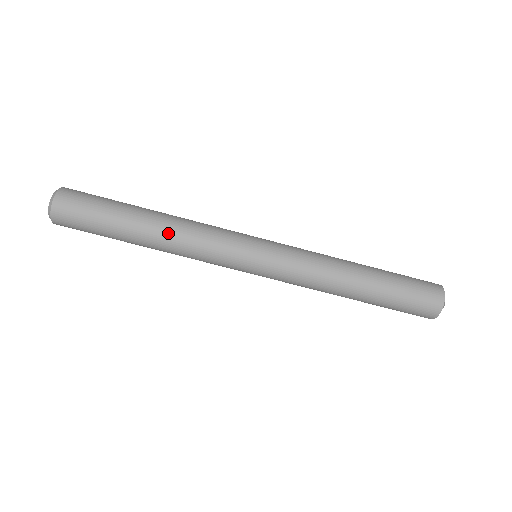
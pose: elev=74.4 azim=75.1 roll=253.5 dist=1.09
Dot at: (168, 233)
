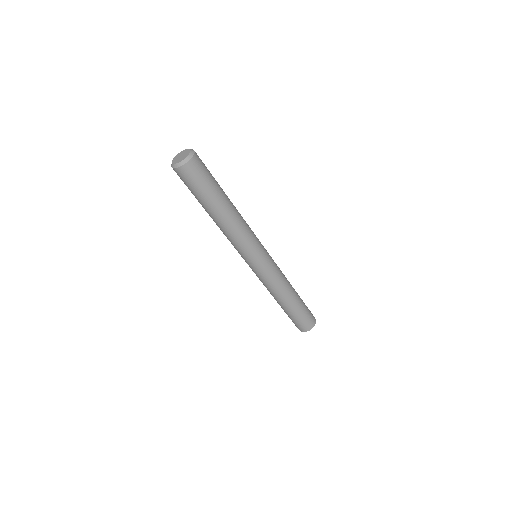
Dot at: (236, 217)
